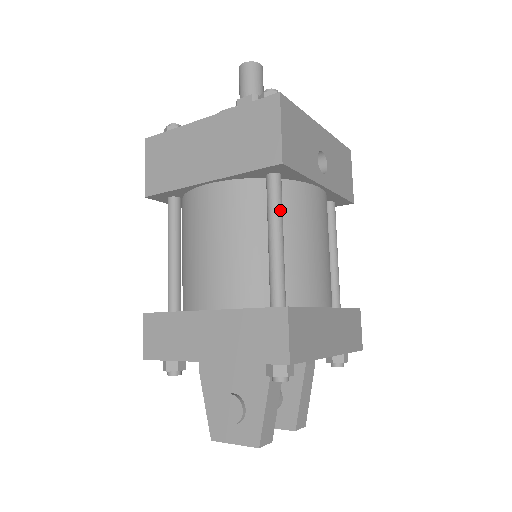
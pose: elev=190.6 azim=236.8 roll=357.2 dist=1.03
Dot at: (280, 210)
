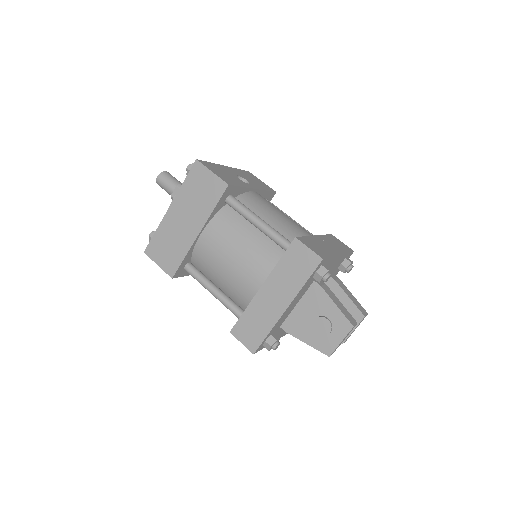
Dot at: (247, 209)
